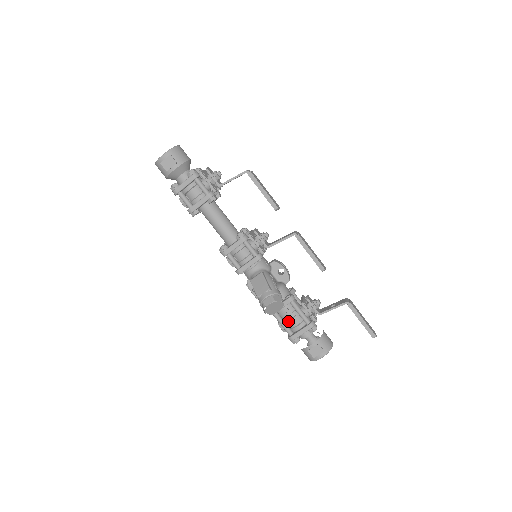
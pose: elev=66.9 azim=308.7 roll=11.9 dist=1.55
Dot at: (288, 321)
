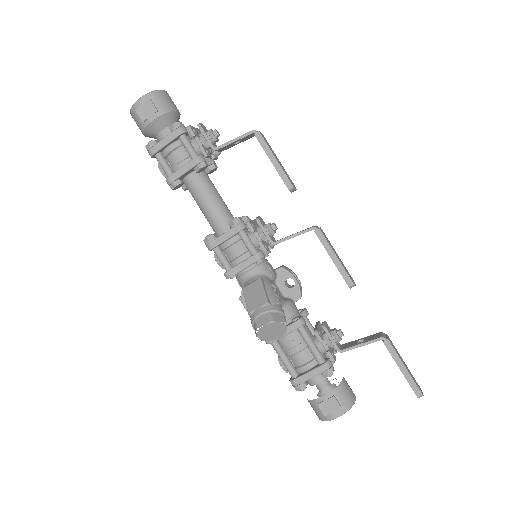
Dot at: (292, 356)
